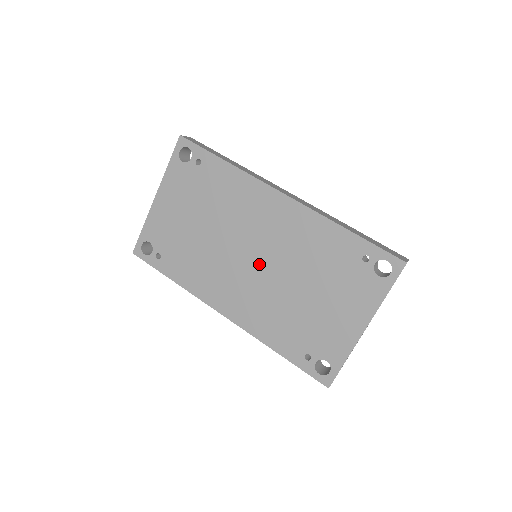
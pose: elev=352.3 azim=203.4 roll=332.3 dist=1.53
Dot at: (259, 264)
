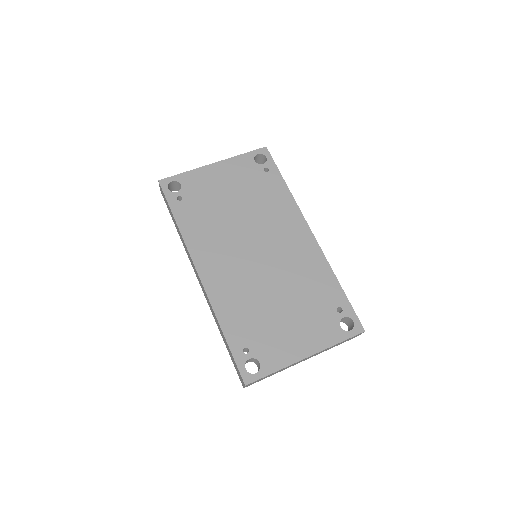
Dot at: (259, 260)
